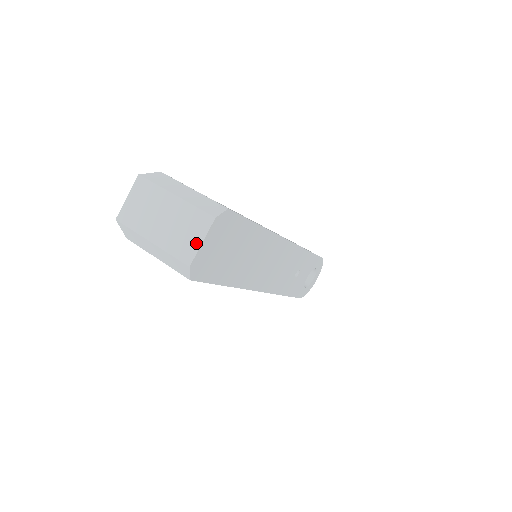
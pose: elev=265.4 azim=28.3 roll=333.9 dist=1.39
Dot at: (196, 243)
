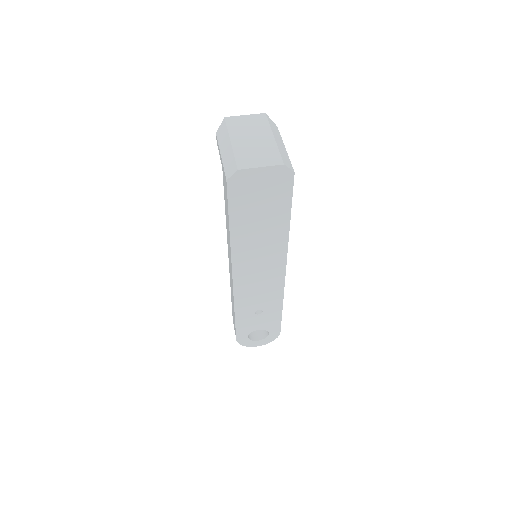
Dot at: (257, 164)
